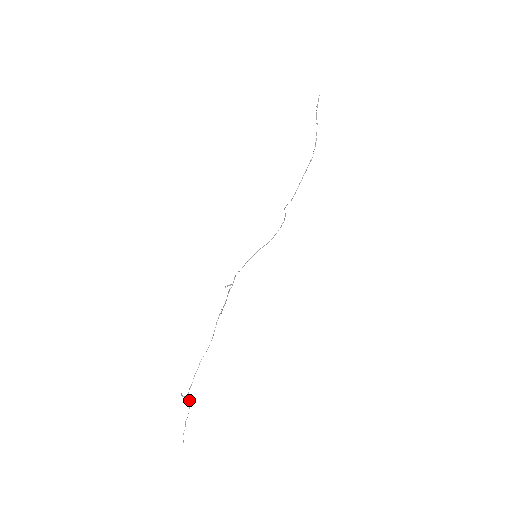
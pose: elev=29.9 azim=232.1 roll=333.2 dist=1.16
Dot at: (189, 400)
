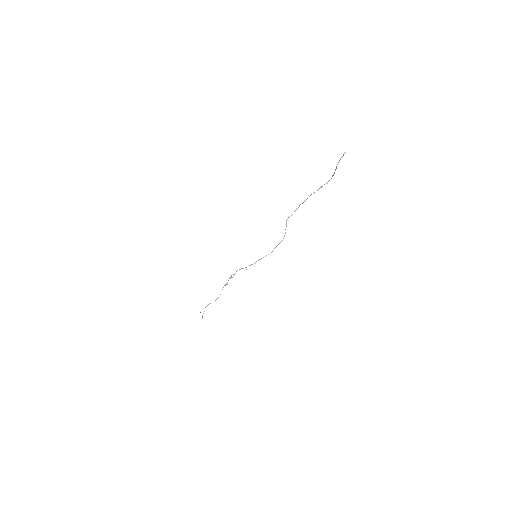
Dot at: occluded
